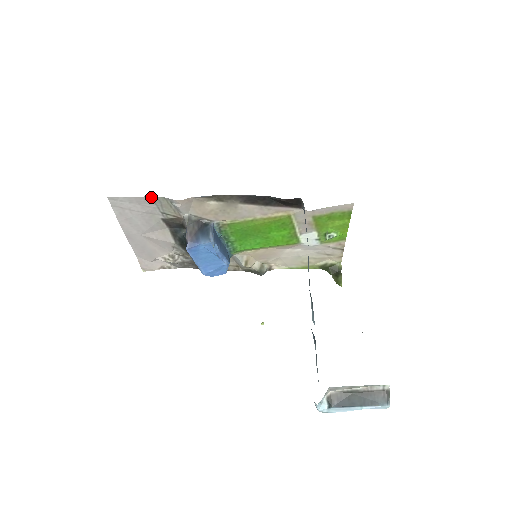
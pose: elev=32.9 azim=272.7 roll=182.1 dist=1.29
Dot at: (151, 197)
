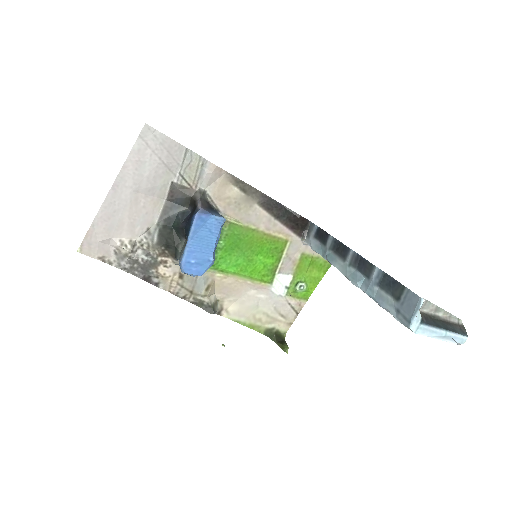
Dot at: (187, 150)
